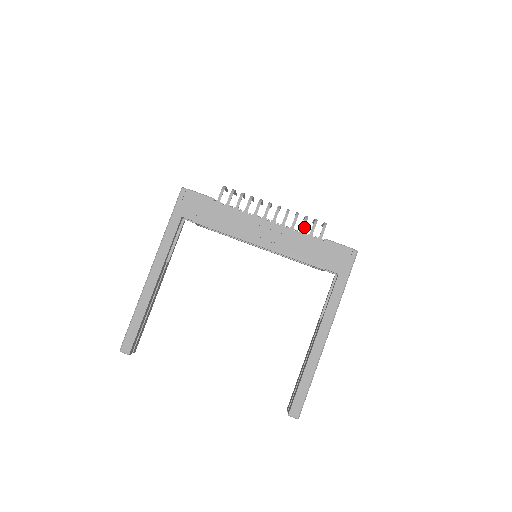
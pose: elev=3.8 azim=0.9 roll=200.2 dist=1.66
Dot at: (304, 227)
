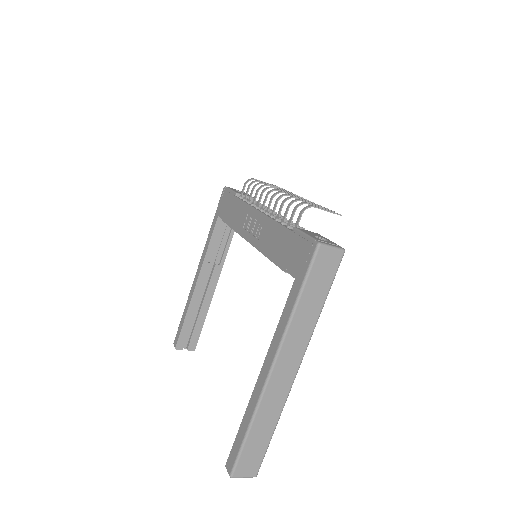
Dot at: (286, 214)
